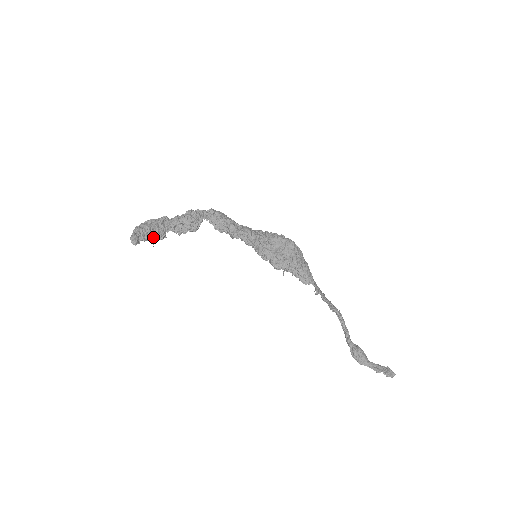
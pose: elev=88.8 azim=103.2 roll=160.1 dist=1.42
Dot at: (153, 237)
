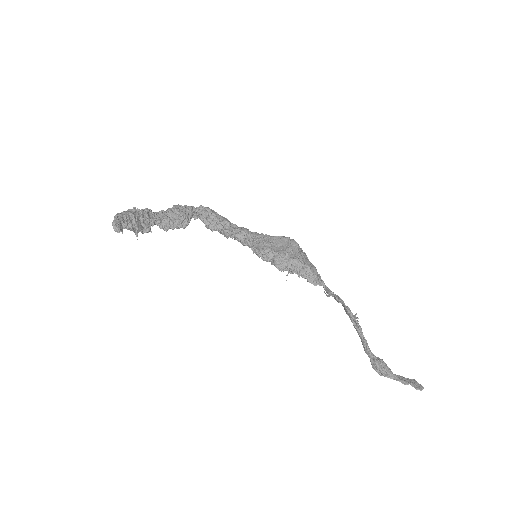
Dot at: (138, 227)
